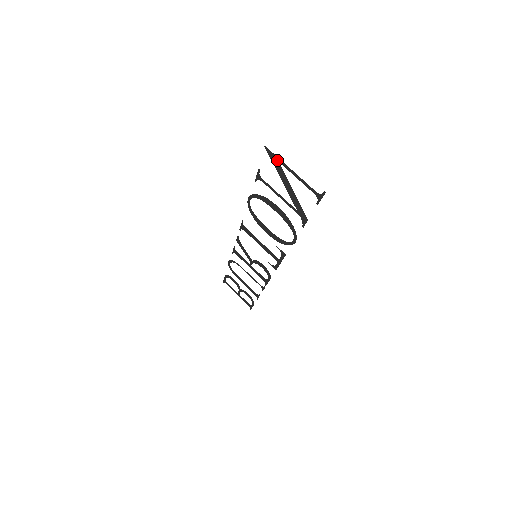
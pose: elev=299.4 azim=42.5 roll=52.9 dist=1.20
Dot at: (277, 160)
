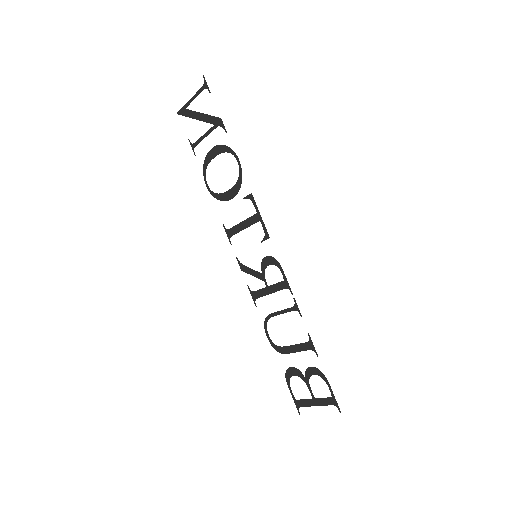
Dot at: (185, 109)
